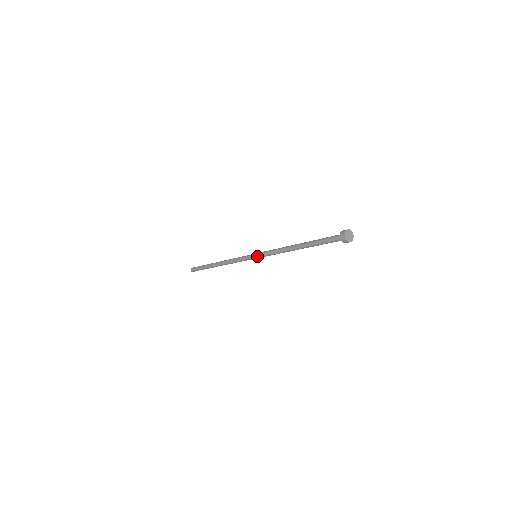
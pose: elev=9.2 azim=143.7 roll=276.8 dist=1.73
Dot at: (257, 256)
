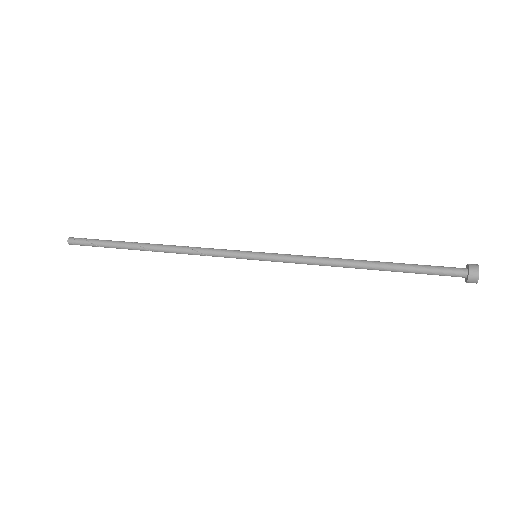
Dot at: occluded
